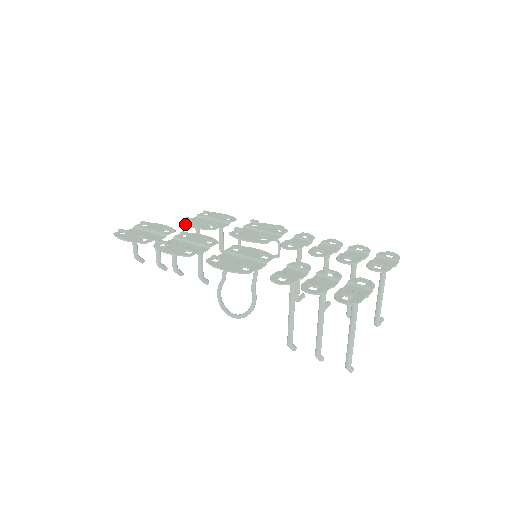
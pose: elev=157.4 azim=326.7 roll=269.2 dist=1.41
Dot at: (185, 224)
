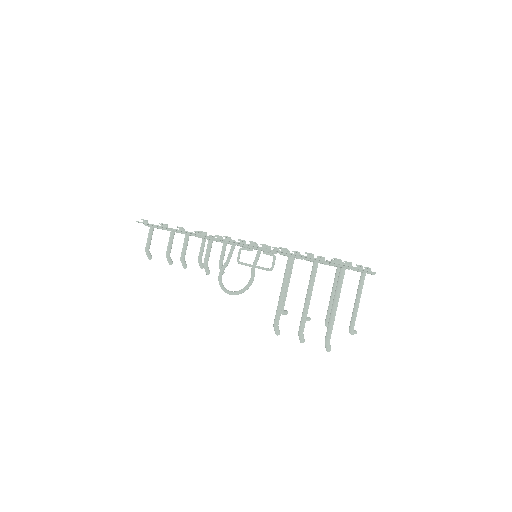
Dot at: occluded
